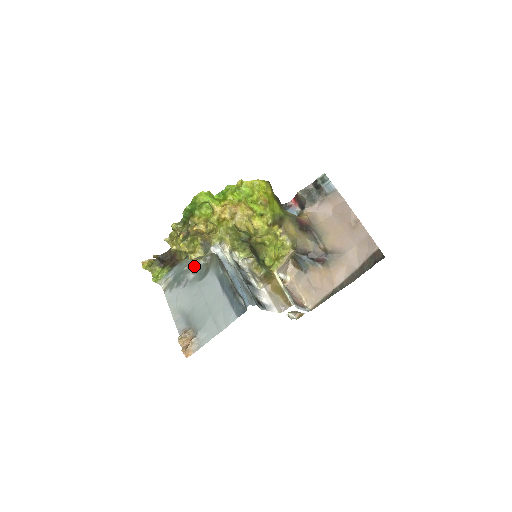
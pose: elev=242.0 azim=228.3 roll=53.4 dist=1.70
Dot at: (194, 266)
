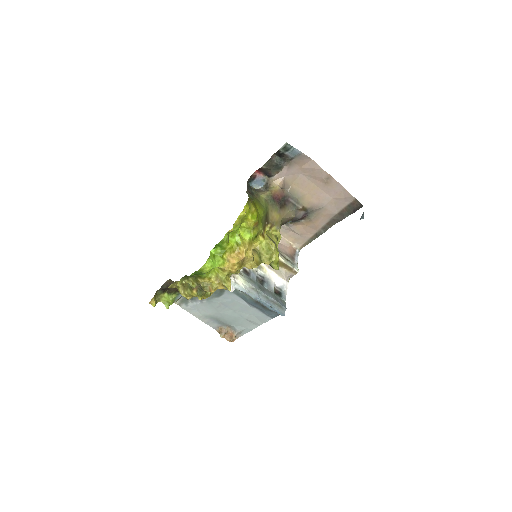
Dot at: occluded
